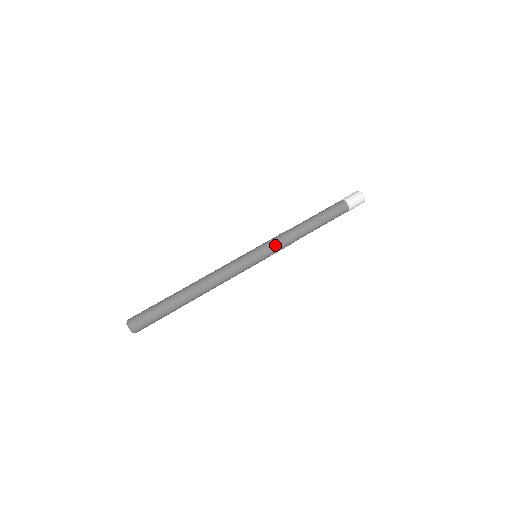
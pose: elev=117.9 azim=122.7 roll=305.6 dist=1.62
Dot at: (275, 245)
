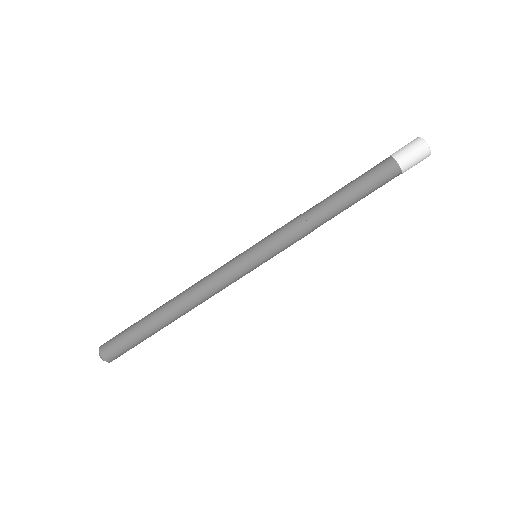
Dot at: (285, 247)
